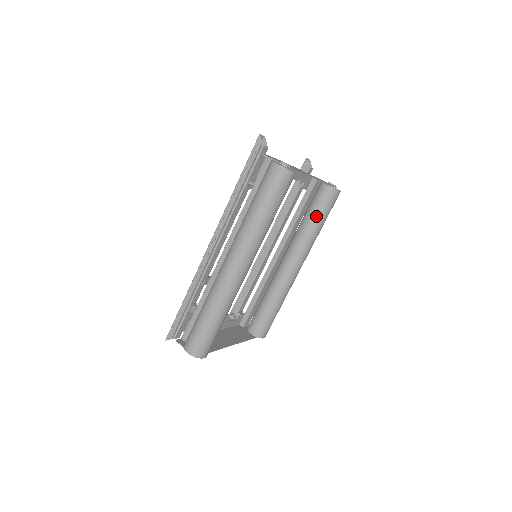
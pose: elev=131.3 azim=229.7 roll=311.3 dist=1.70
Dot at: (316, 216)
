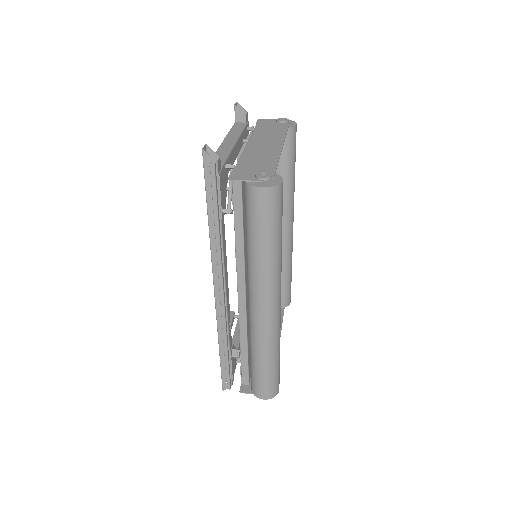
Dot at: (286, 168)
